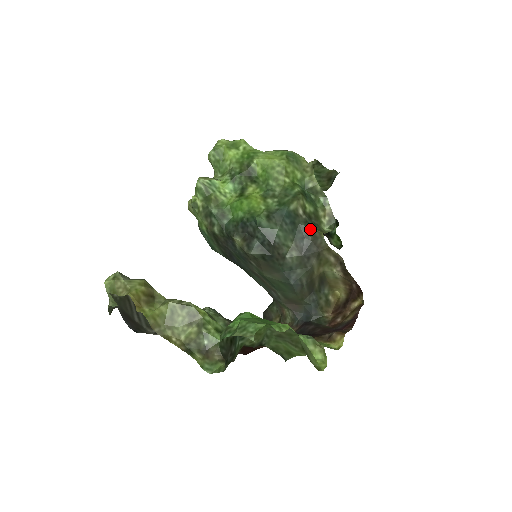
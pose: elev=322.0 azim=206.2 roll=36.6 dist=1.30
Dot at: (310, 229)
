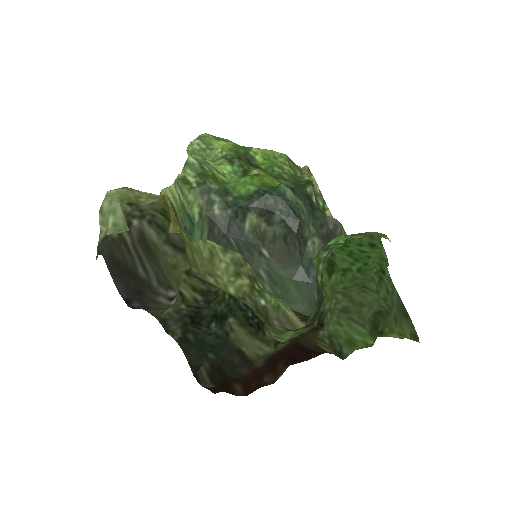
Dot at: (328, 216)
